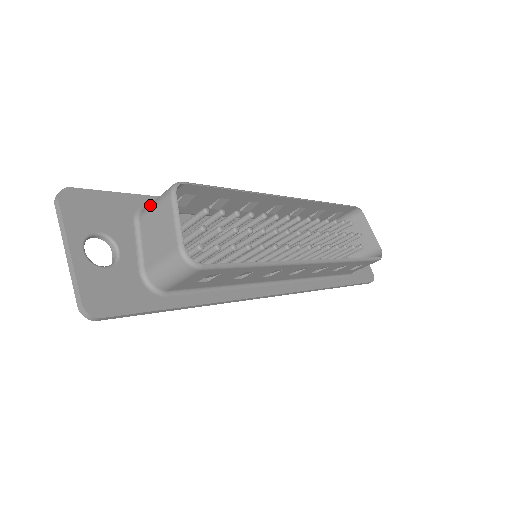
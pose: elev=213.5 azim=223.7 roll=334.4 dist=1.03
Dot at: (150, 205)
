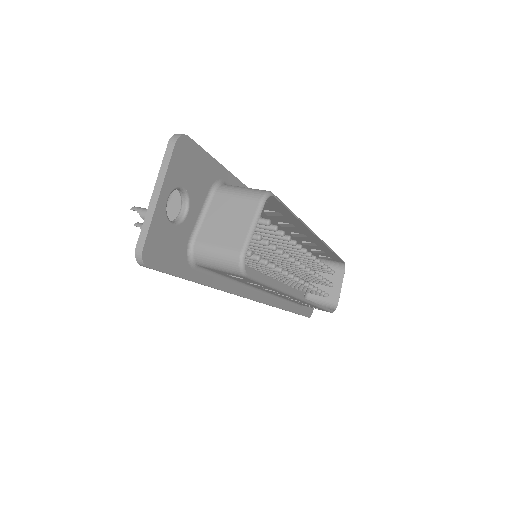
Dot at: (233, 189)
